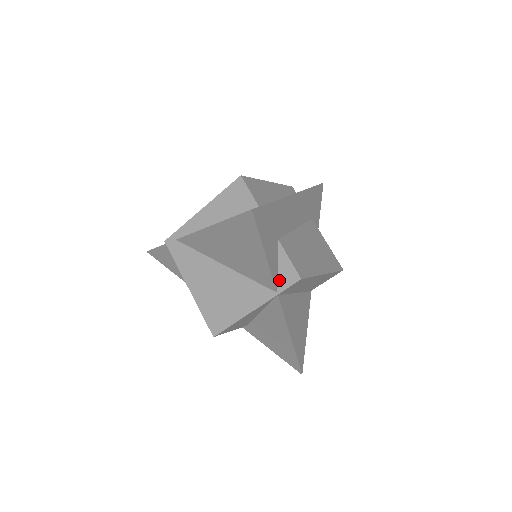
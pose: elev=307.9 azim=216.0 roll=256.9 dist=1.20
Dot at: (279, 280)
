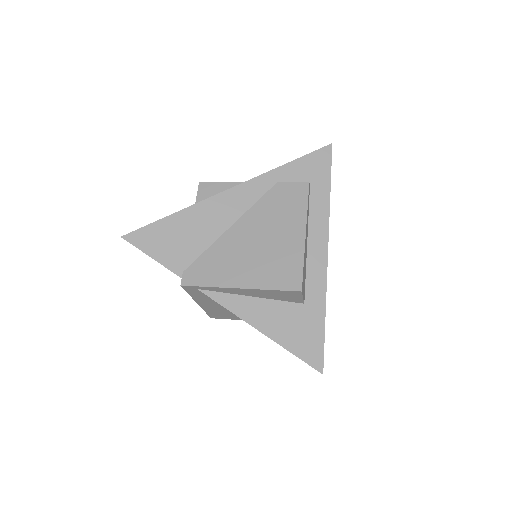
Dot at: occluded
